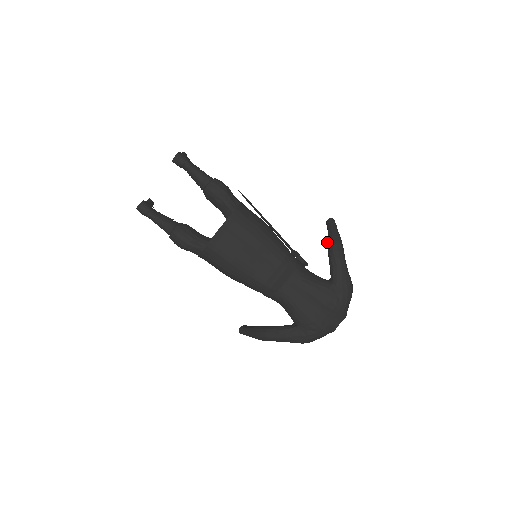
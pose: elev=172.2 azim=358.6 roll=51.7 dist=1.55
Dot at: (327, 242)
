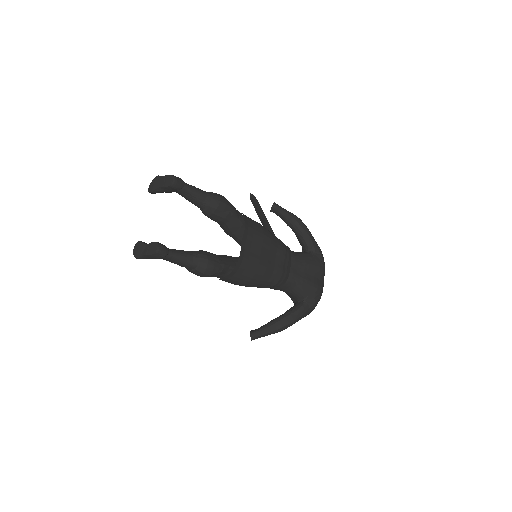
Dot at: (288, 222)
